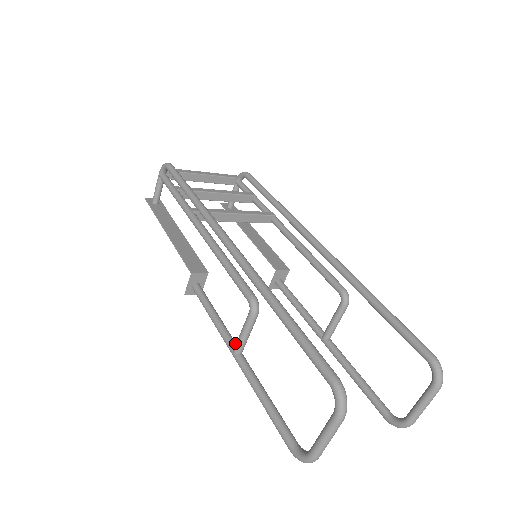
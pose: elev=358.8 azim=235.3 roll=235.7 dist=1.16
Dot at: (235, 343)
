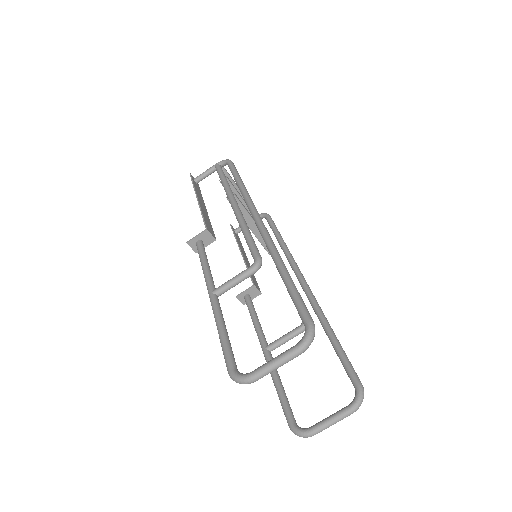
Dot at: occluded
